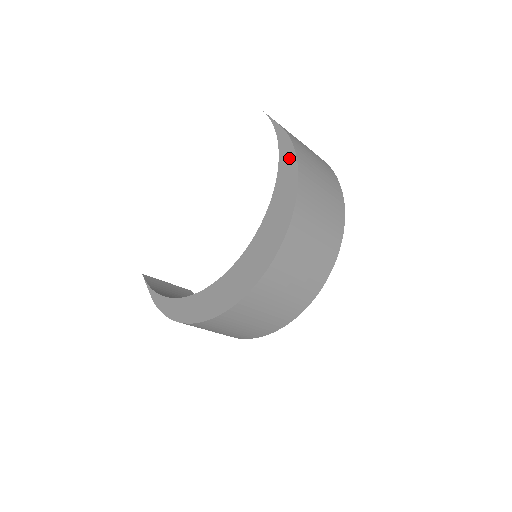
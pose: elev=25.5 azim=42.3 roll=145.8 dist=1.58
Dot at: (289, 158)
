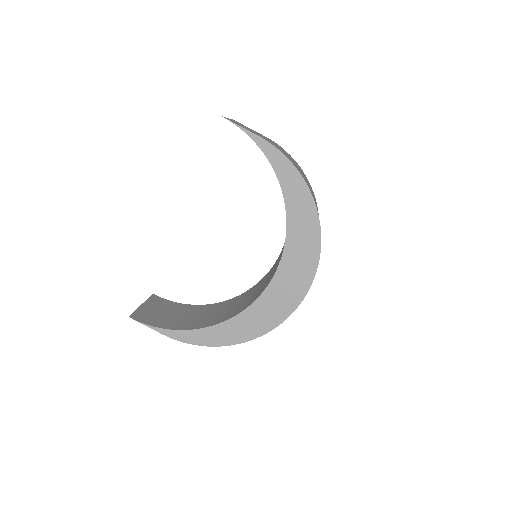
Dot at: (290, 174)
